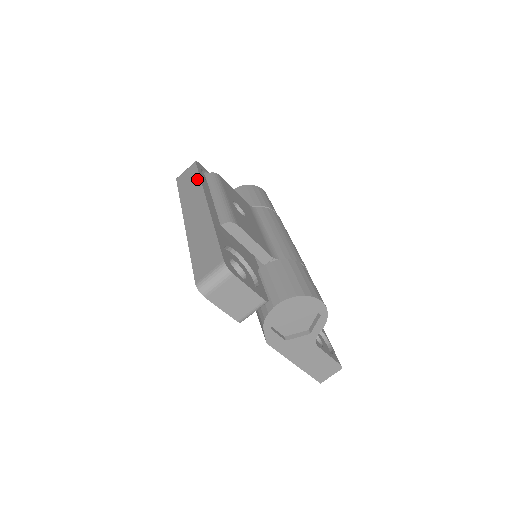
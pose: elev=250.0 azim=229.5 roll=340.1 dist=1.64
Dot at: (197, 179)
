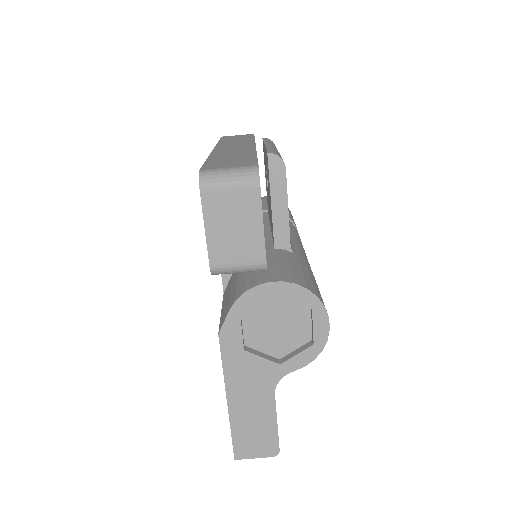
Dot at: (250, 137)
